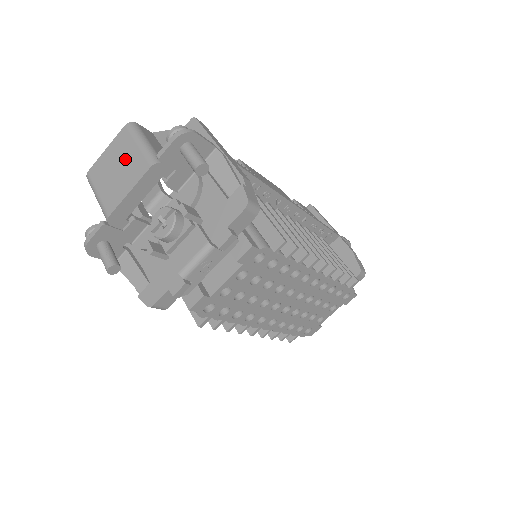
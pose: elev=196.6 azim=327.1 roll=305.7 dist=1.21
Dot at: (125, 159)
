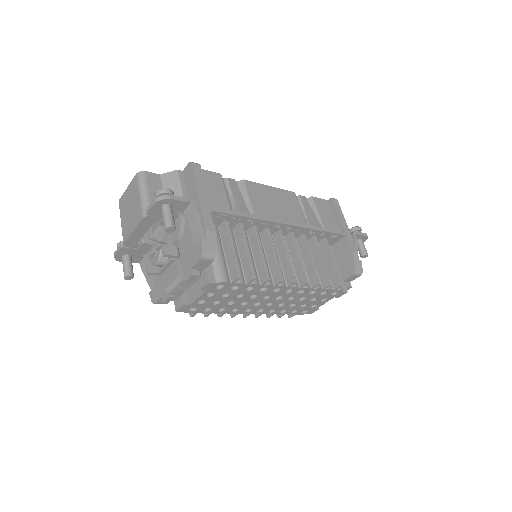
Dot at: (134, 203)
